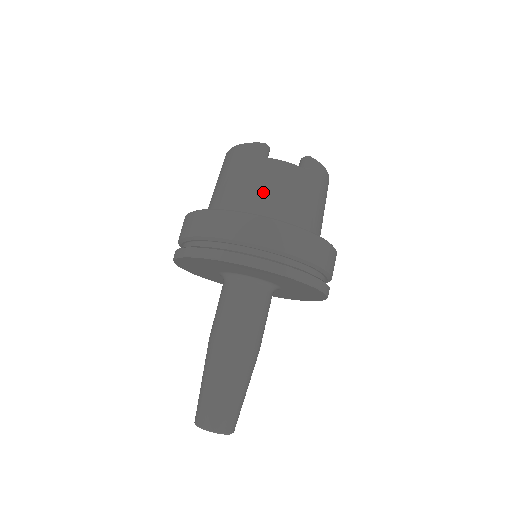
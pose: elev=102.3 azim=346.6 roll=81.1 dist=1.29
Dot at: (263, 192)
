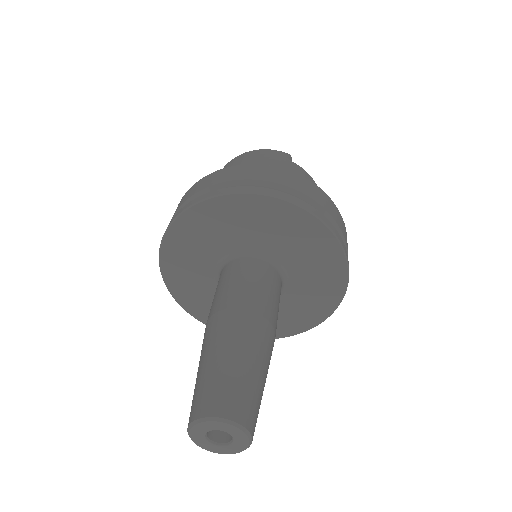
Dot at: occluded
